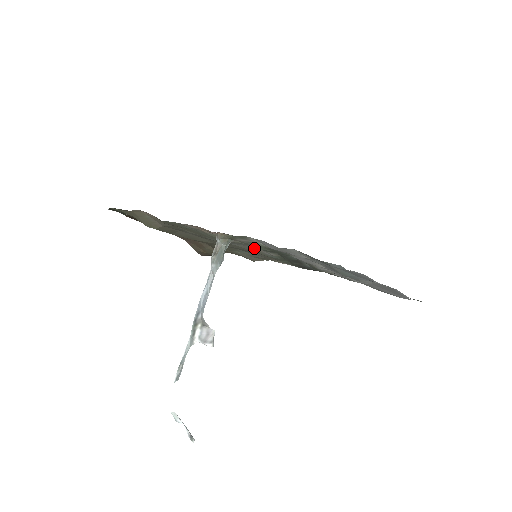
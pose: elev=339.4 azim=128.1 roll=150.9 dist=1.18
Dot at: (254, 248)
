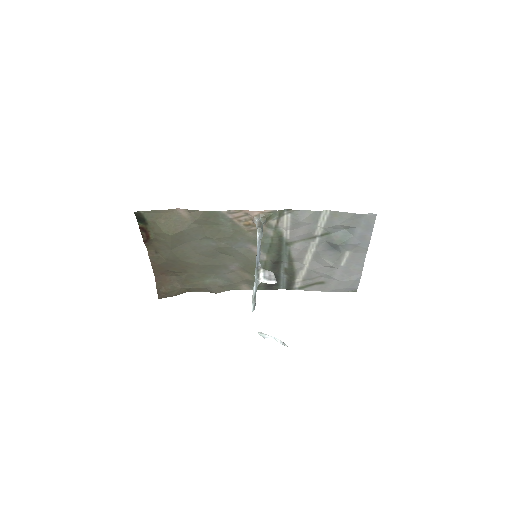
Dot at: (253, 251)
